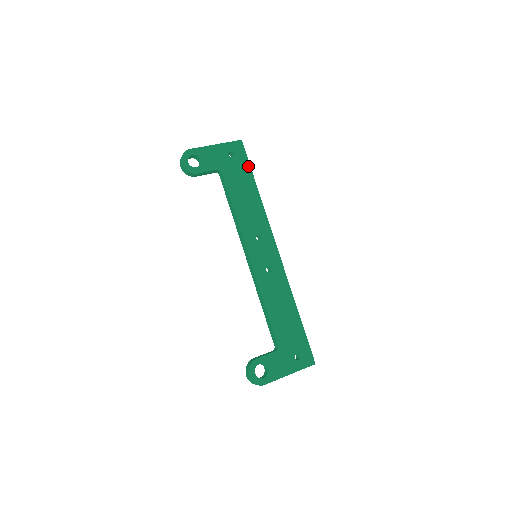
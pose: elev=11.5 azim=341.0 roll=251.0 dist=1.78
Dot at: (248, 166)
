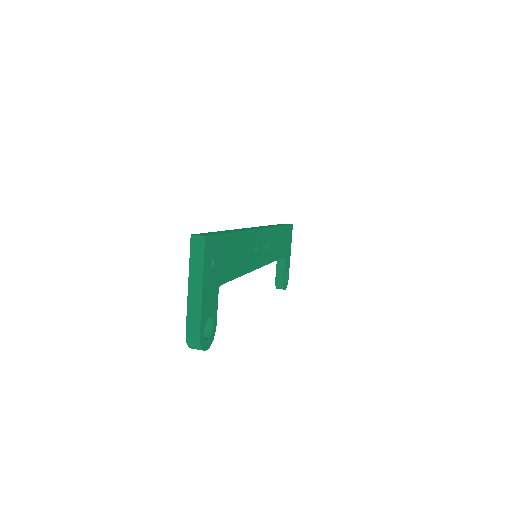
Dot at: (223, 238)
